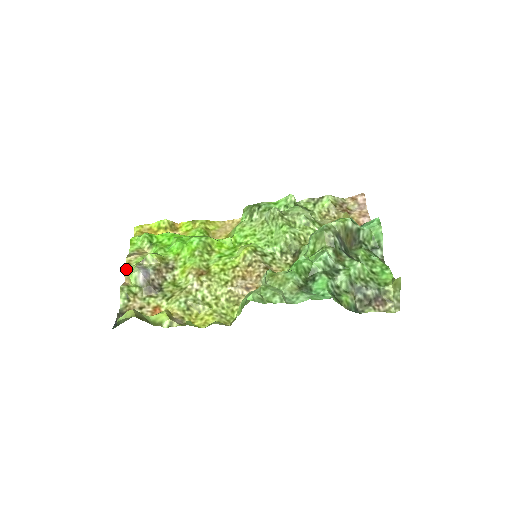
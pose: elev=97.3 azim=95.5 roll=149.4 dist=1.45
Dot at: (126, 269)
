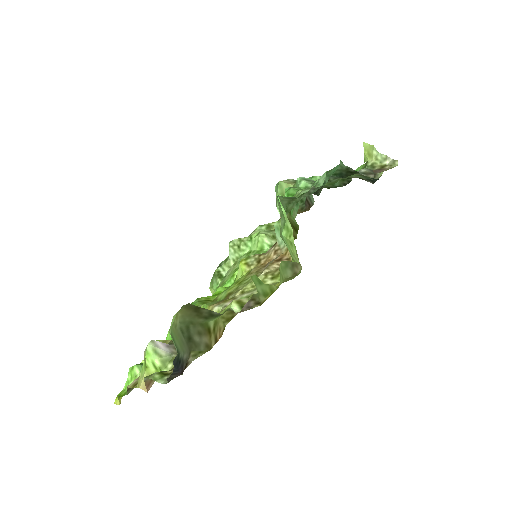
Dot at: (136, 384)
